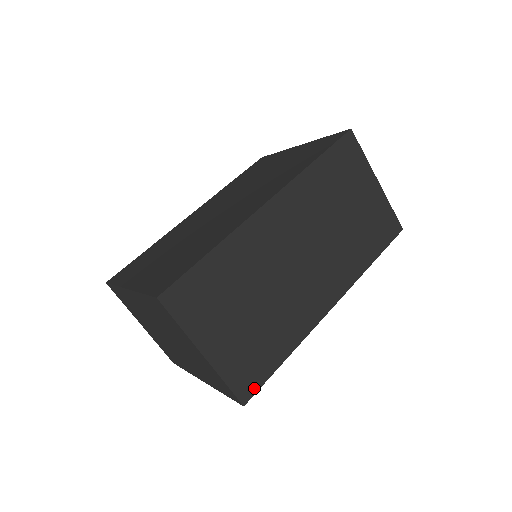
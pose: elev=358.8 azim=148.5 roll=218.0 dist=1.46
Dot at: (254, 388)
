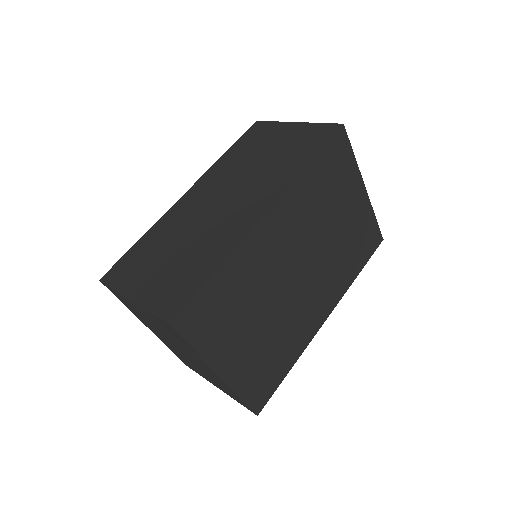
Dot at: (180, 306)
